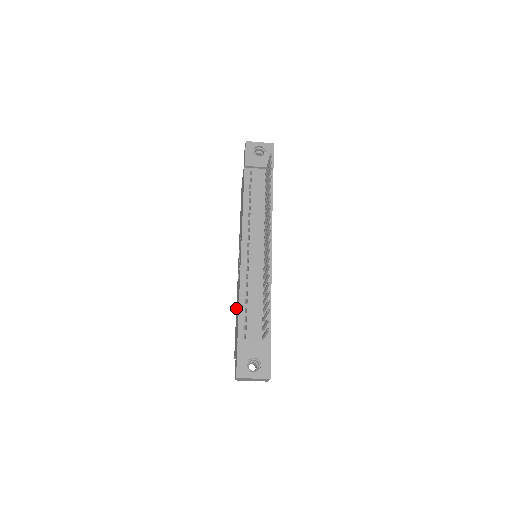
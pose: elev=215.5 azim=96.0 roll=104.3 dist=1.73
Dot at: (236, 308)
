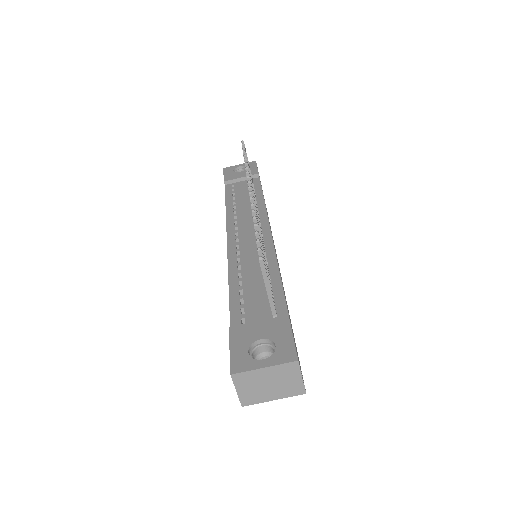
Dot at: occluded
